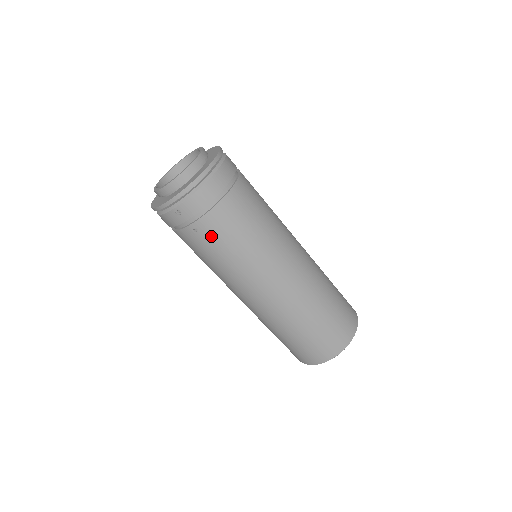
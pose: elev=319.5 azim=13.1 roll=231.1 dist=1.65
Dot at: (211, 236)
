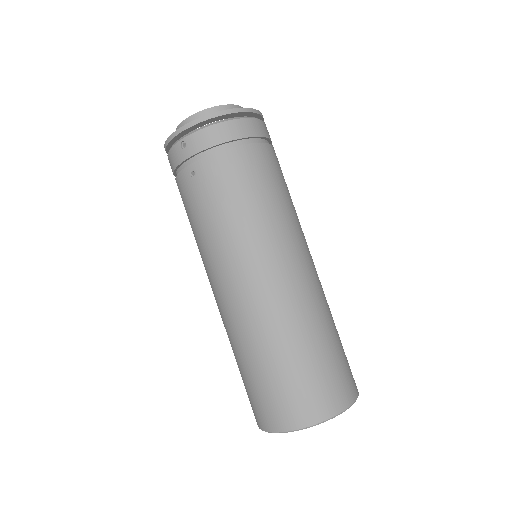
Dot at: (207, 184)
